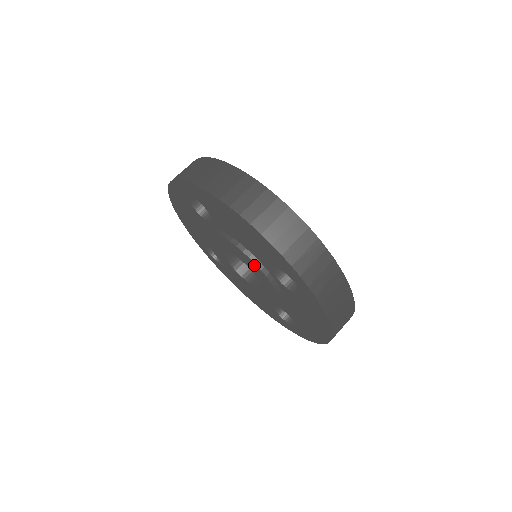
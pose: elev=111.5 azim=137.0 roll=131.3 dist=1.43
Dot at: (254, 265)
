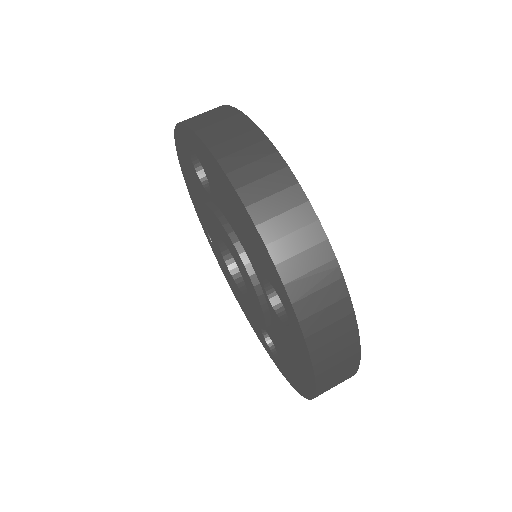
Dot at: (243, 266)
